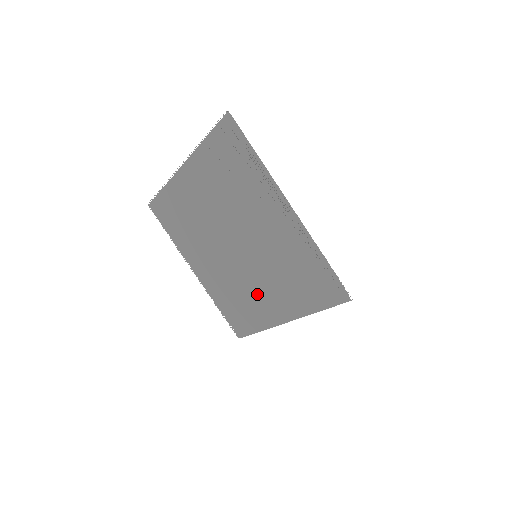
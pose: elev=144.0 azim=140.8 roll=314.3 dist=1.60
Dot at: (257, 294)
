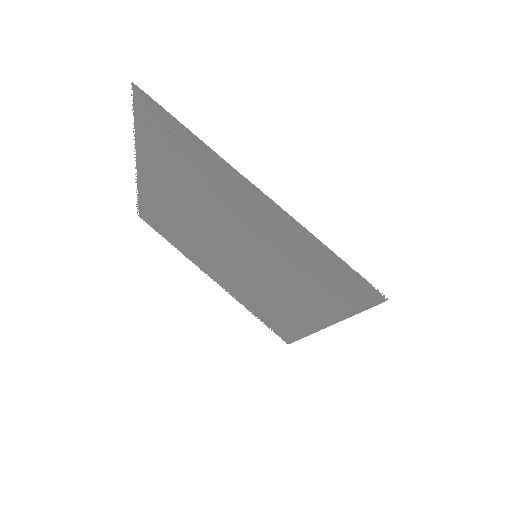
Dot at: (279, 298)
